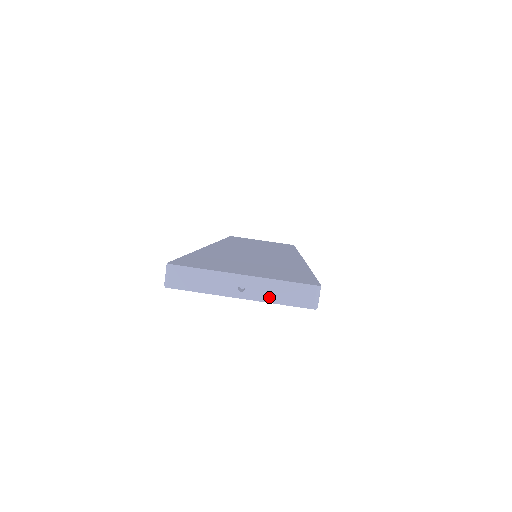
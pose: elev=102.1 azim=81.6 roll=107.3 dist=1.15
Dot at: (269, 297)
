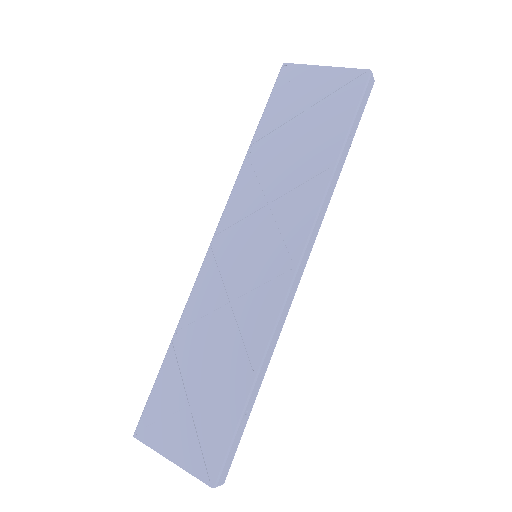
Dot at: (343, 70)
